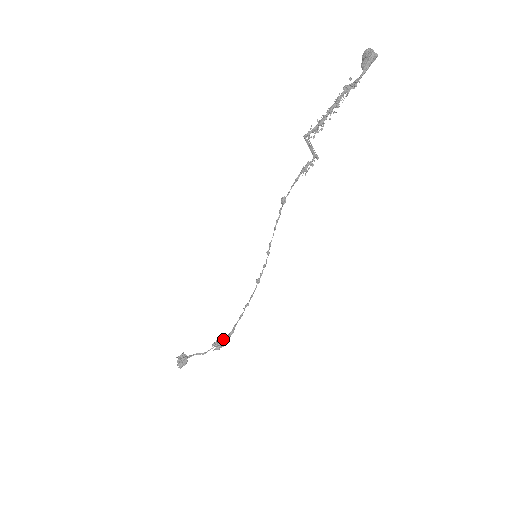
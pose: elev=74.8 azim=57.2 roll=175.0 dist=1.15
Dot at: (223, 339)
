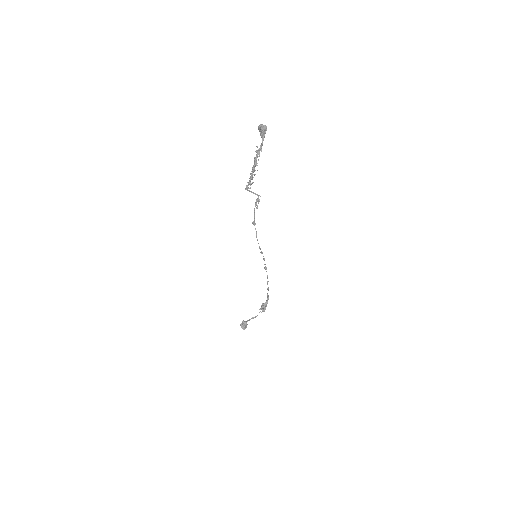
Dot at: (264, 305)
